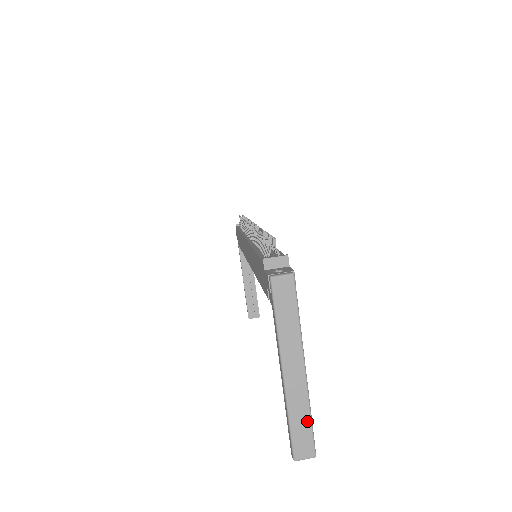
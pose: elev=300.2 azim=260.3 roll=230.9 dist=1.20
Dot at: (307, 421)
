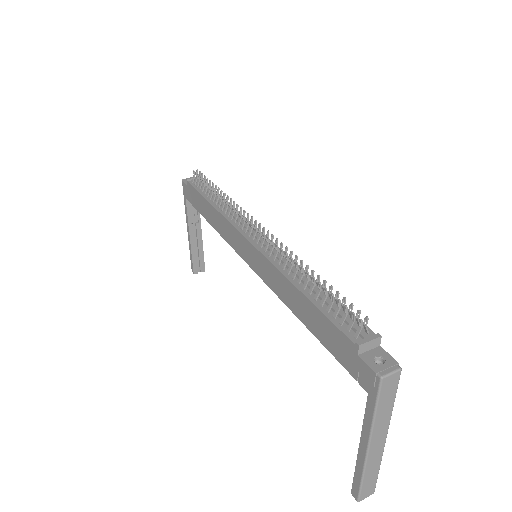
Dot at: (376, 473)
